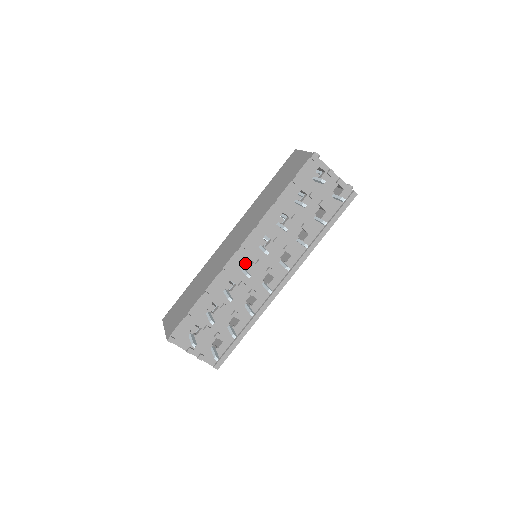
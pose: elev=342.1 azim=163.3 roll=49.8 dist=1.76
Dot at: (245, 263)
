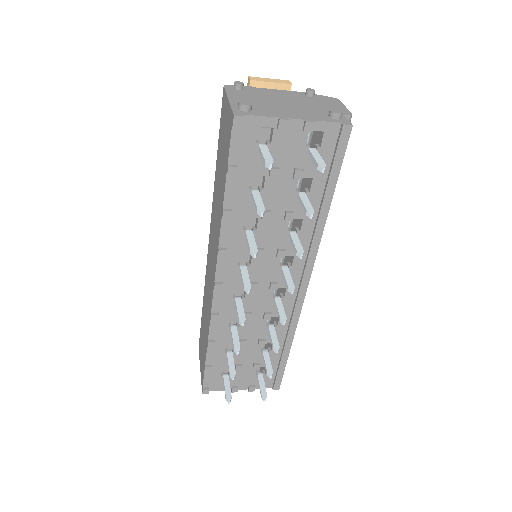
Dot at: occluded
